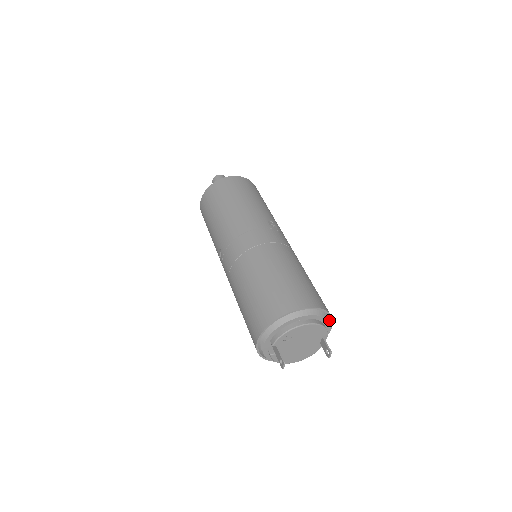
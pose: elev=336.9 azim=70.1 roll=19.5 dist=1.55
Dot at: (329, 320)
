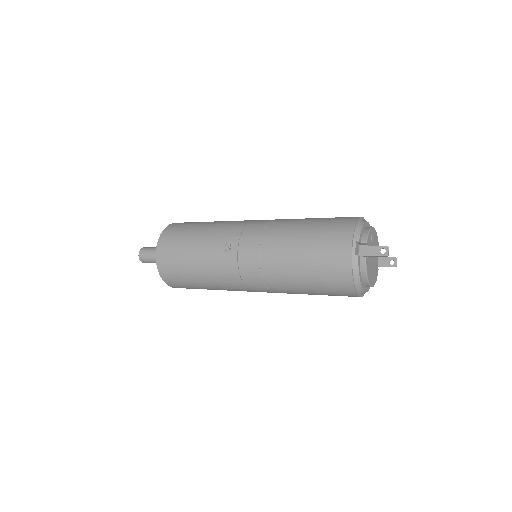
Dot at: occluded
